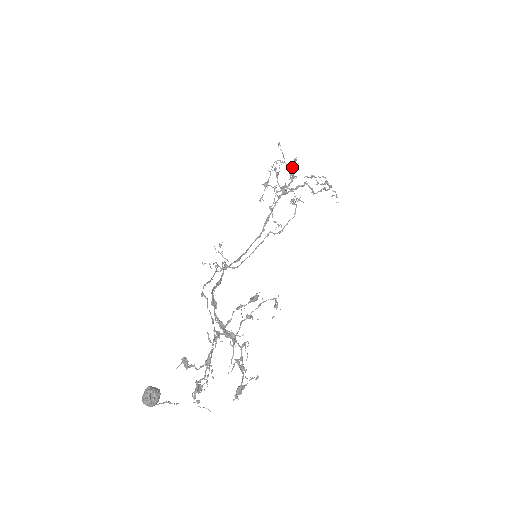
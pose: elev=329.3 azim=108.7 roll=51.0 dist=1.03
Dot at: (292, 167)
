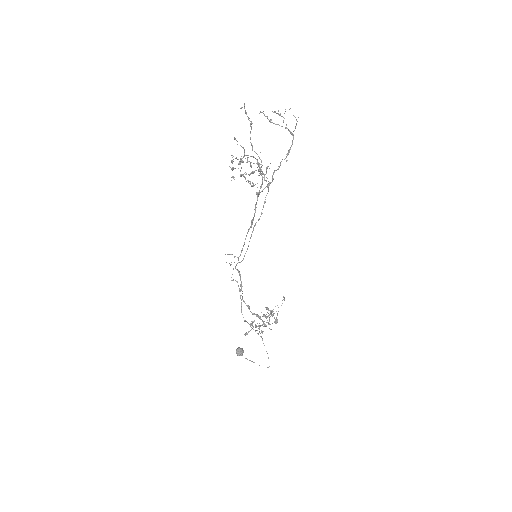
Dot at: (244, 105)
